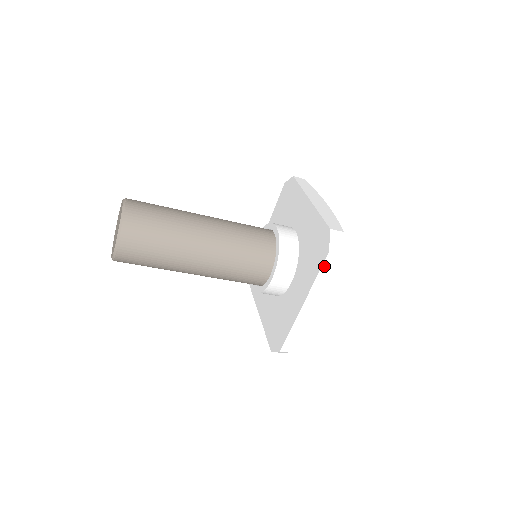
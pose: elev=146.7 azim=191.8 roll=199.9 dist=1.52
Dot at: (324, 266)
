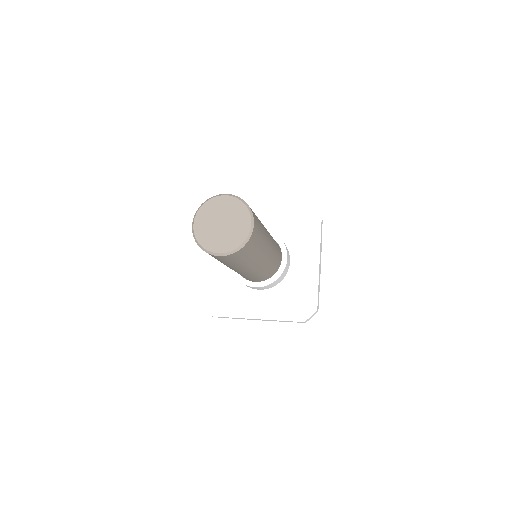
Dot at: (293, 321)
